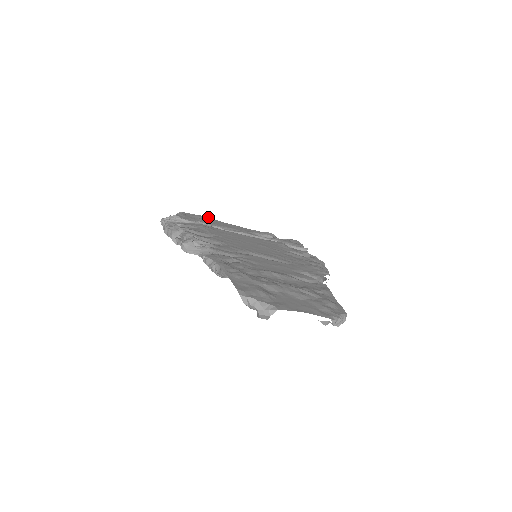
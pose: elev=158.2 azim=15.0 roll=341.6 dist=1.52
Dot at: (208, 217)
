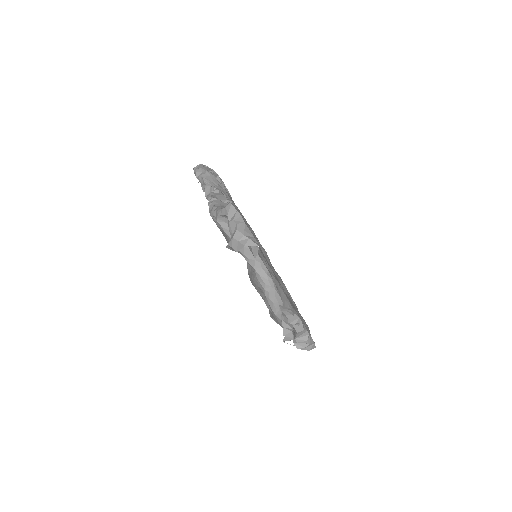
Dot at: occluded
